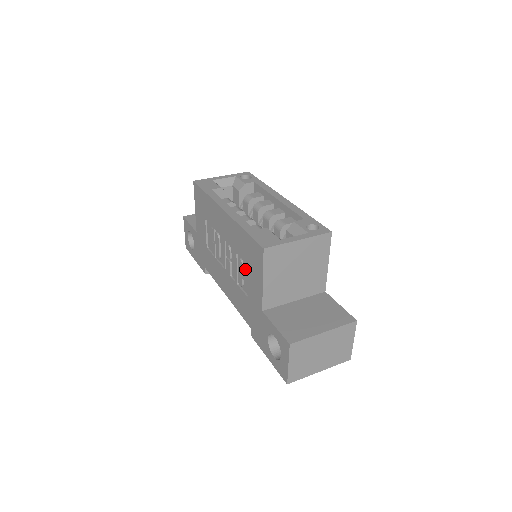
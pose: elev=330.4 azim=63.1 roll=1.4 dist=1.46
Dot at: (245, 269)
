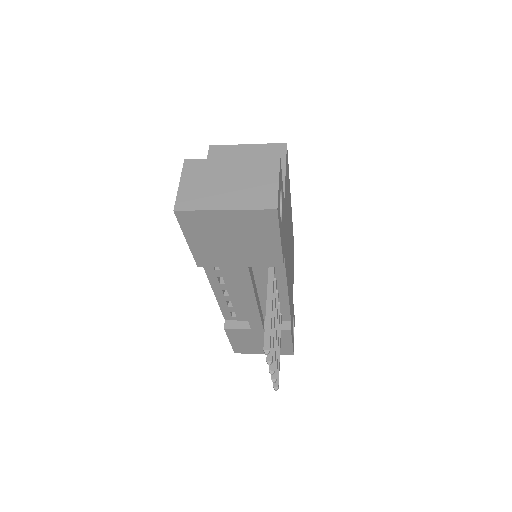
Dot at: occluded
